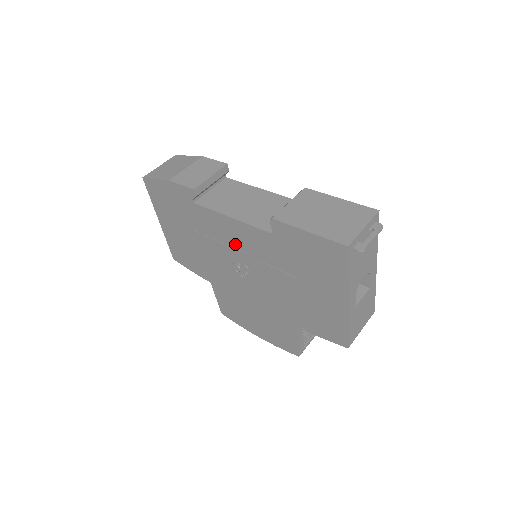
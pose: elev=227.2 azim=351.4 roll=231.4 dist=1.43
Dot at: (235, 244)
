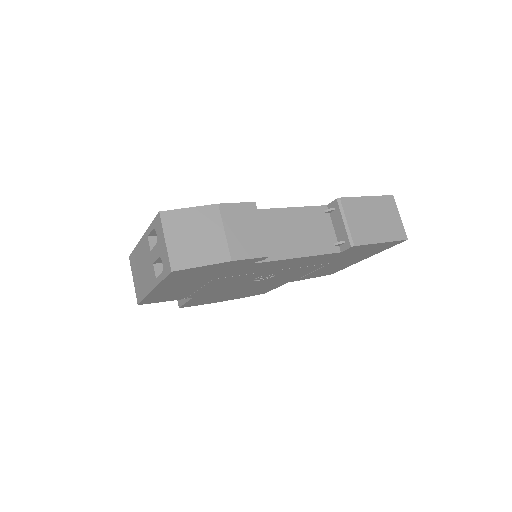
Dot at: (279, 269)
